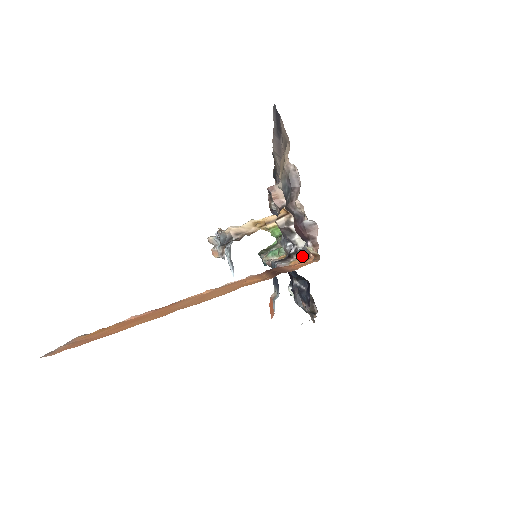
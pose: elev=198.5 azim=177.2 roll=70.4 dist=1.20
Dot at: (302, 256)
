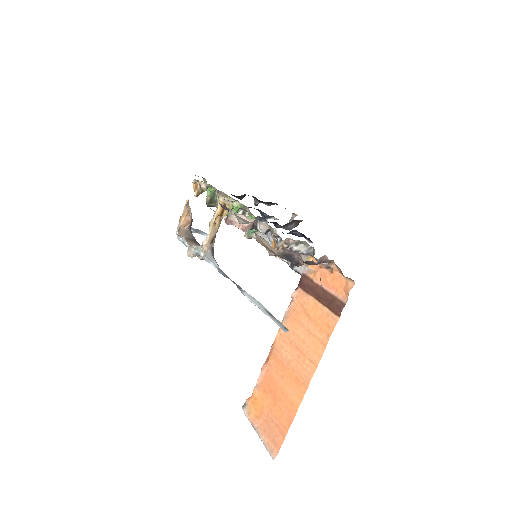
Dot at: (312, 257)
